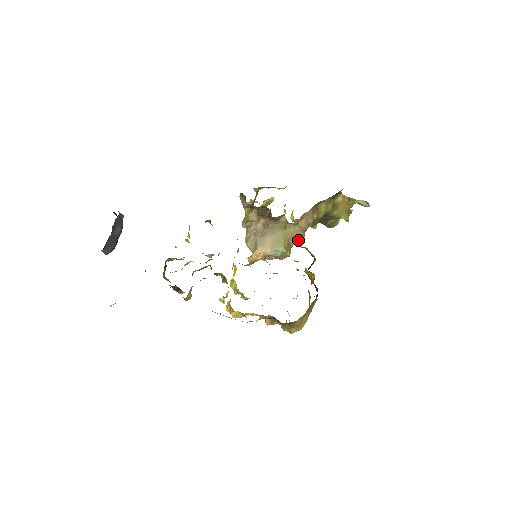
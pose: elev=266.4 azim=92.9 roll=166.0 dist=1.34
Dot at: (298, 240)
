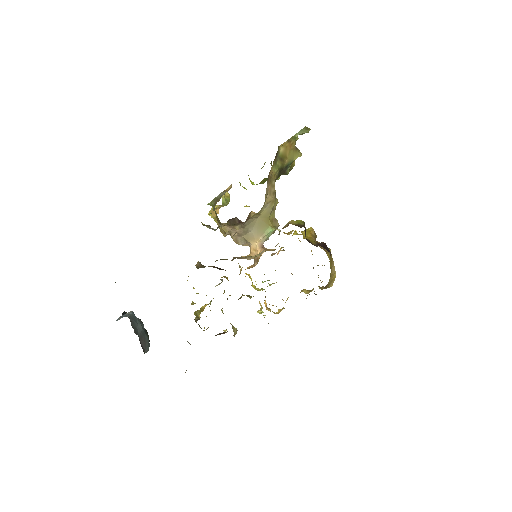
Dot at: (275, 207)
